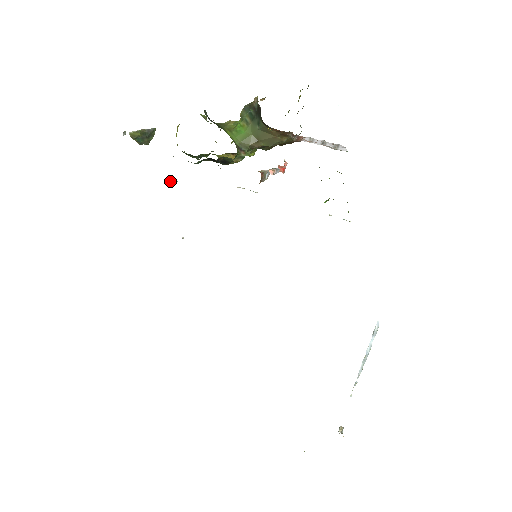
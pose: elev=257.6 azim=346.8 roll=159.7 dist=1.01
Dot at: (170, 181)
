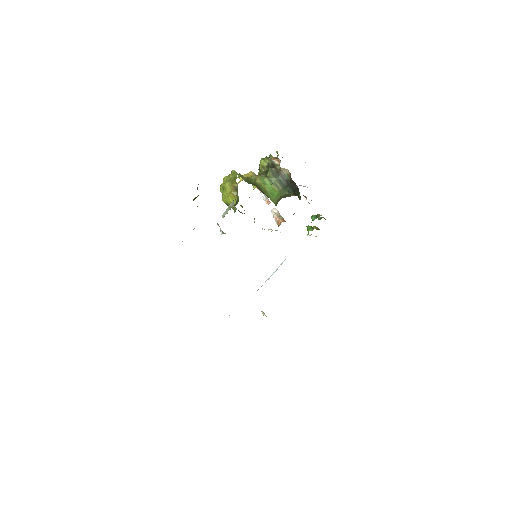
Dot at: occluded
